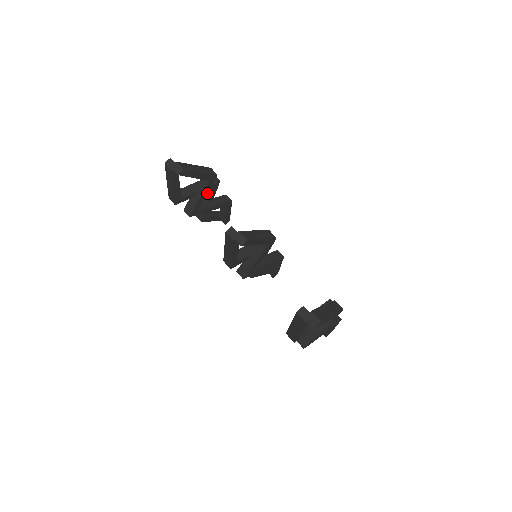
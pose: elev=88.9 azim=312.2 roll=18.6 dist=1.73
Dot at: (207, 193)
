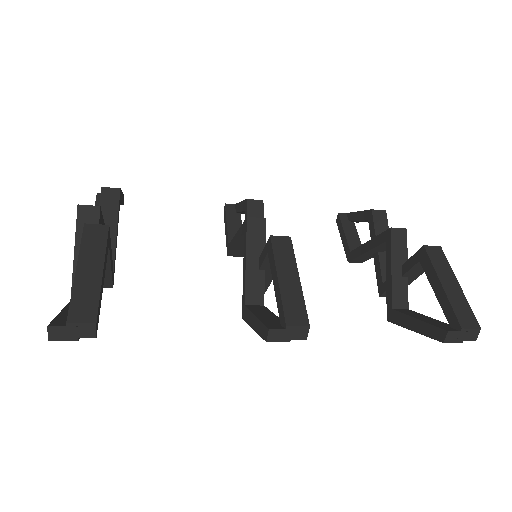
Dot at: occluded
